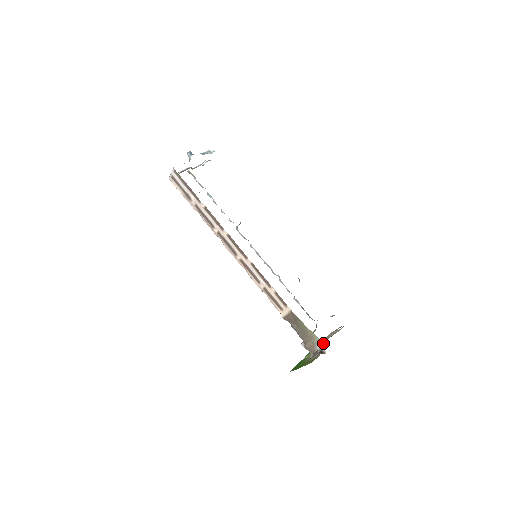
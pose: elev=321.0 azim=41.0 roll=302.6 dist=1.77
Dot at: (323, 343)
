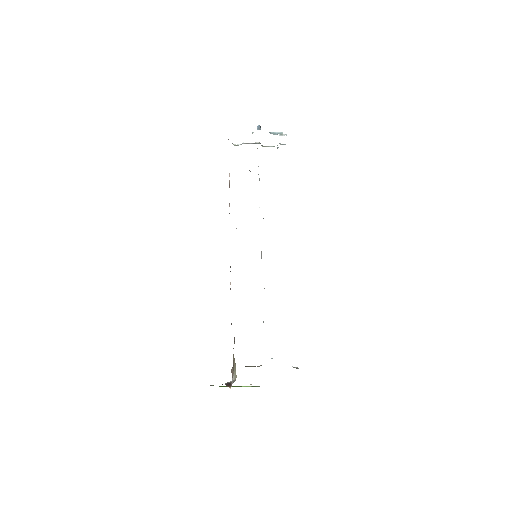
Dot at: (236, 377)
